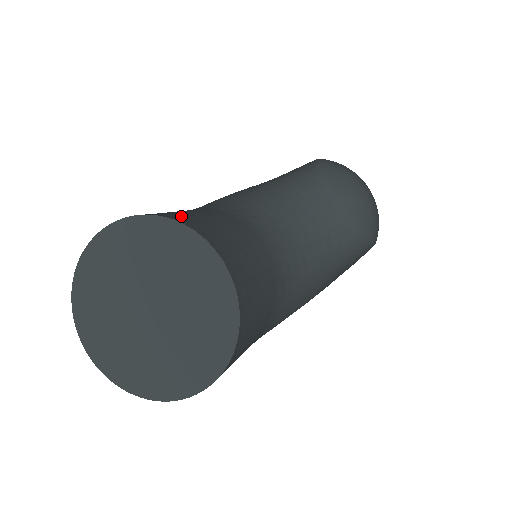
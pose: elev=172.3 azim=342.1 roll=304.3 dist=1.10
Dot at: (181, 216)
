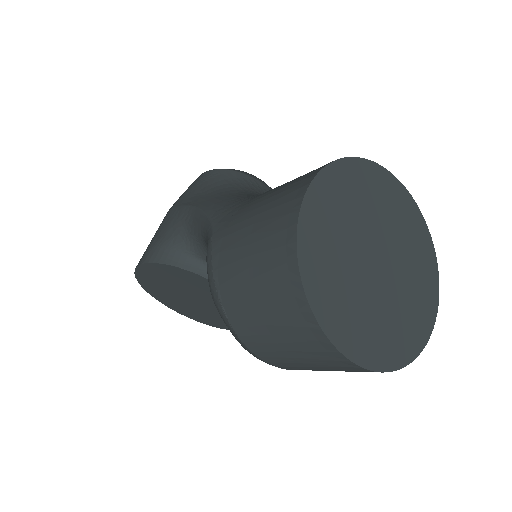
Dot at: occluded
